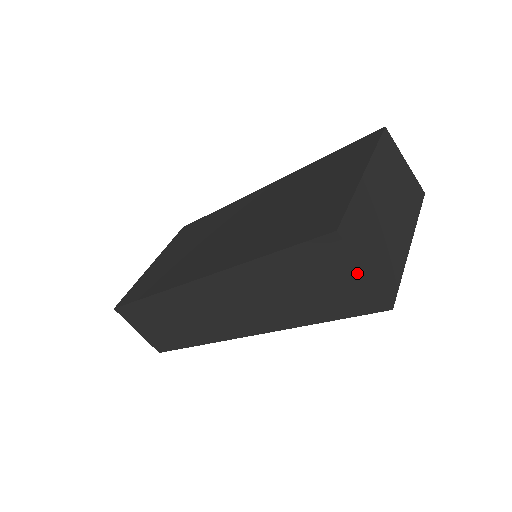
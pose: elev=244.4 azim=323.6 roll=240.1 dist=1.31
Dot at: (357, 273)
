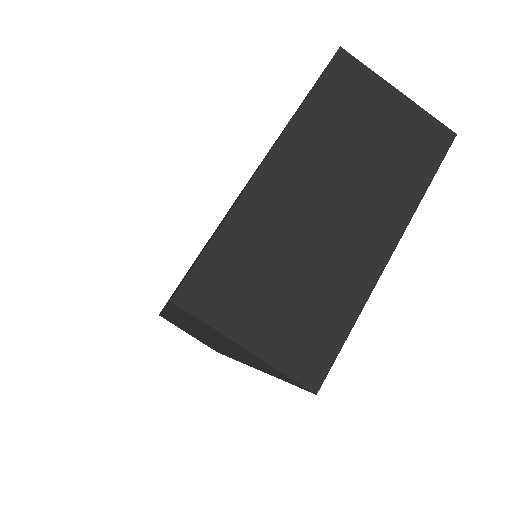
Dot at: (240, 347)
